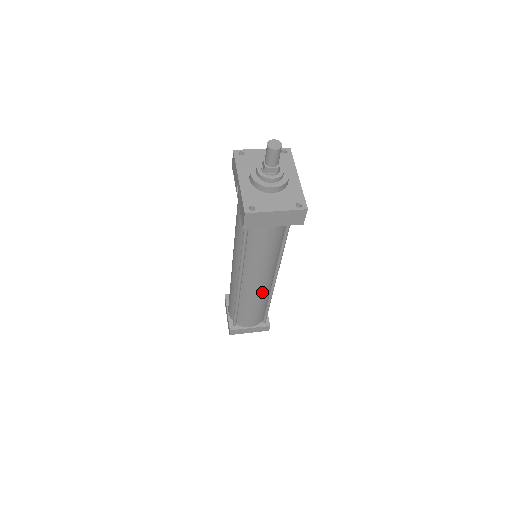
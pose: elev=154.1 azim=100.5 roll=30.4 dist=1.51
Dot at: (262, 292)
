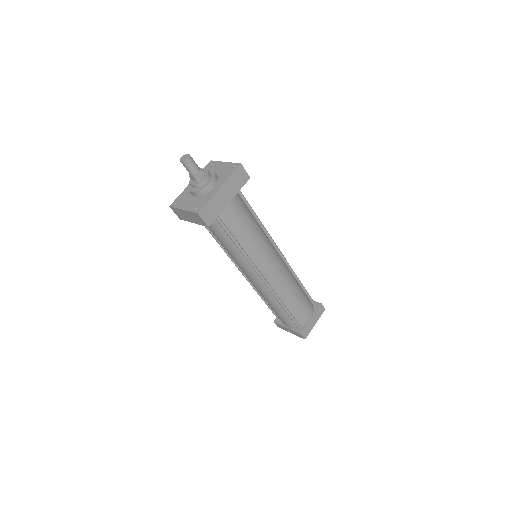
Dot at: (263, 291)
